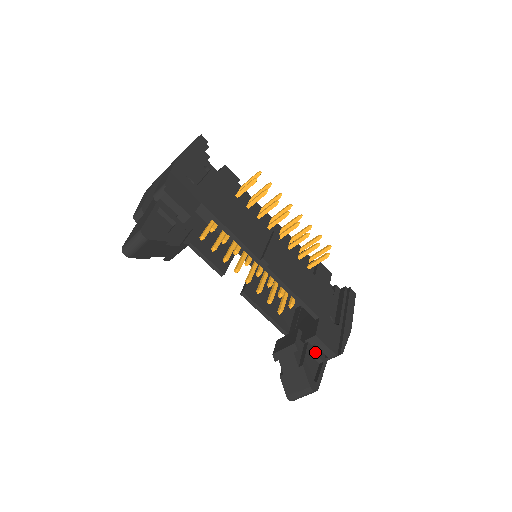
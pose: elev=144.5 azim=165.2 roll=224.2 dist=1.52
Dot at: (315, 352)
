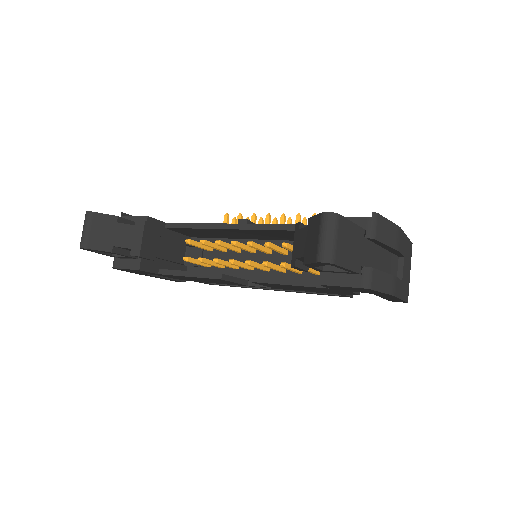
Dot at: occluded
